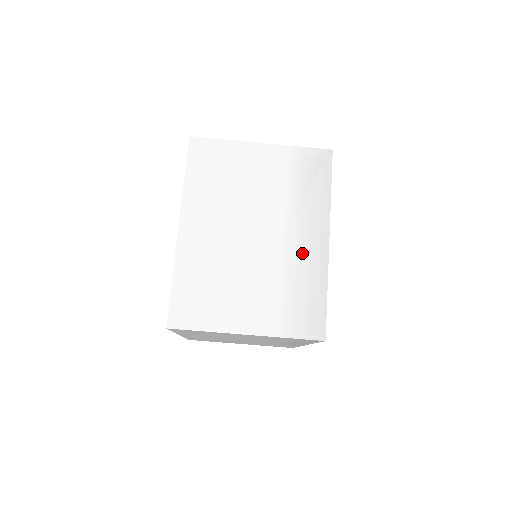
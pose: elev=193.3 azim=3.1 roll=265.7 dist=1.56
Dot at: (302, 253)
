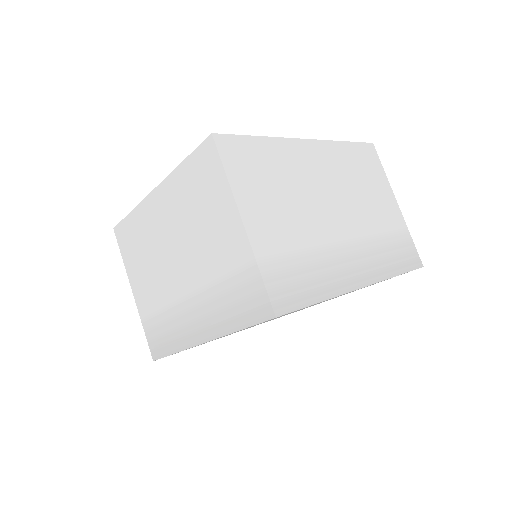
Dot at: (186, 319)
